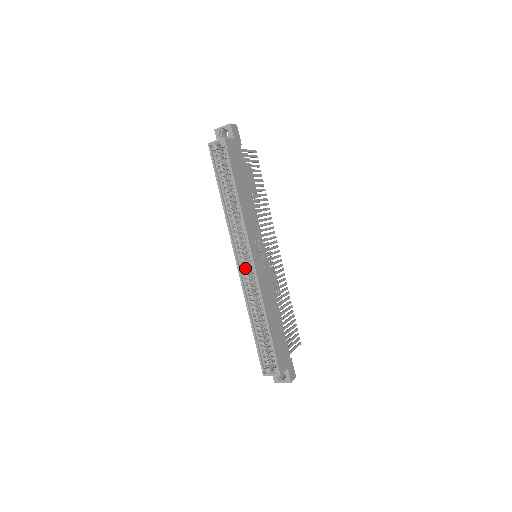
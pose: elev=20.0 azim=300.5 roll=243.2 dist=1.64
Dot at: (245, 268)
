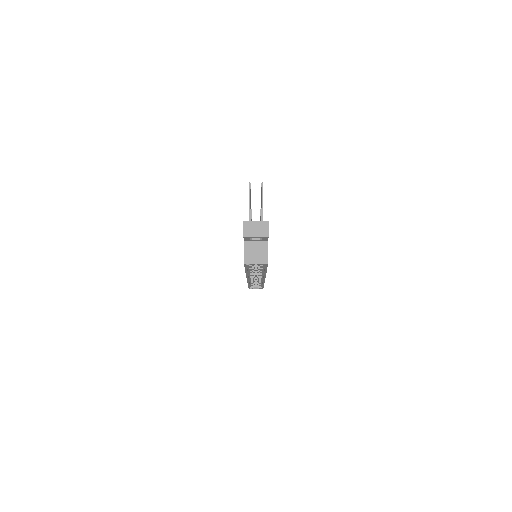
Dot at: (253, 277)
